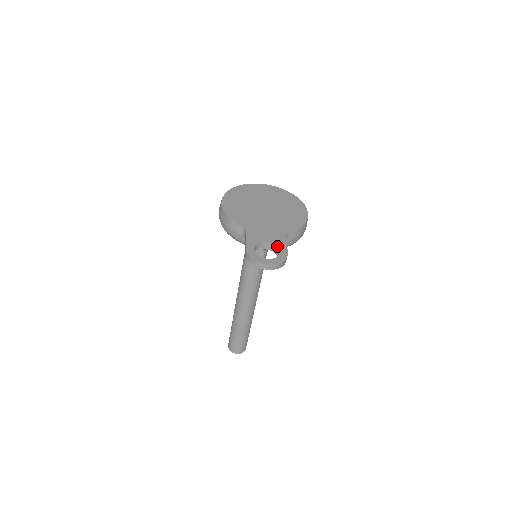
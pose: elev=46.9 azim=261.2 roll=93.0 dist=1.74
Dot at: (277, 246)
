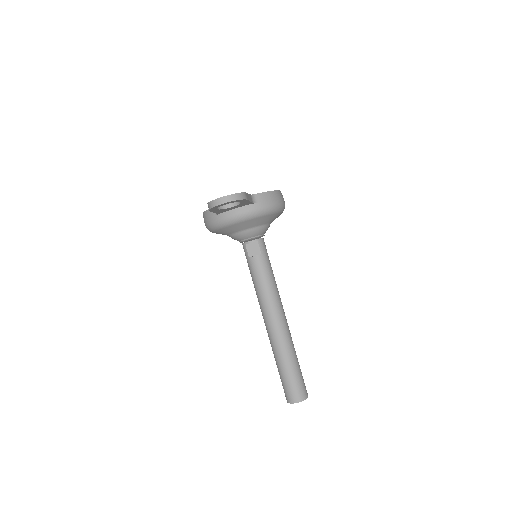
Dot at: occluded
